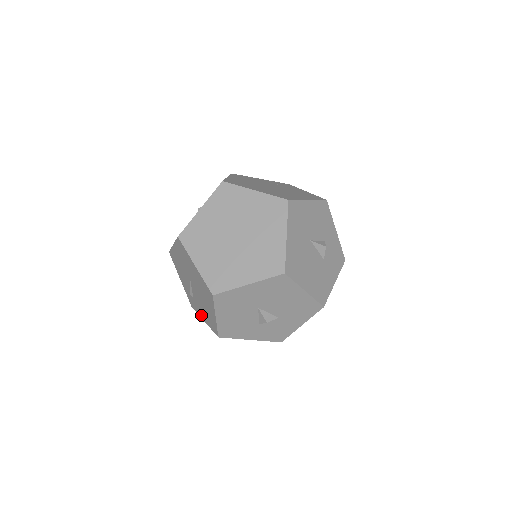
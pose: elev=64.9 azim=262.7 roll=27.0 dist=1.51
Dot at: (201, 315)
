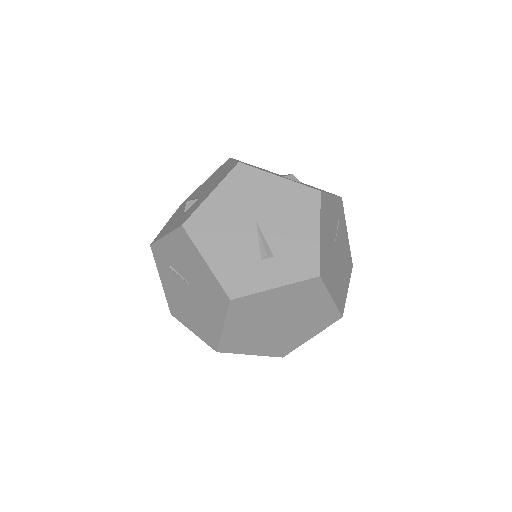
Dot at: (163, 277)
